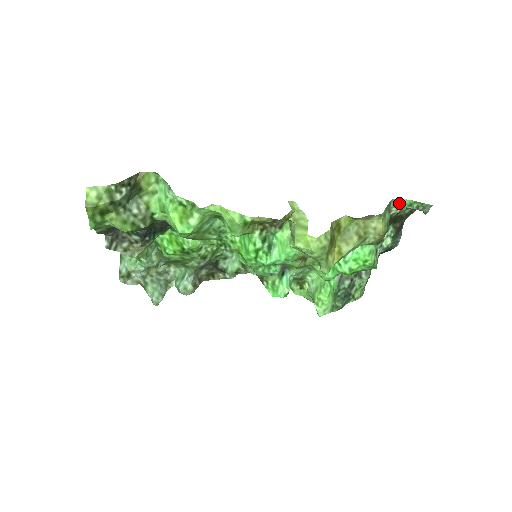
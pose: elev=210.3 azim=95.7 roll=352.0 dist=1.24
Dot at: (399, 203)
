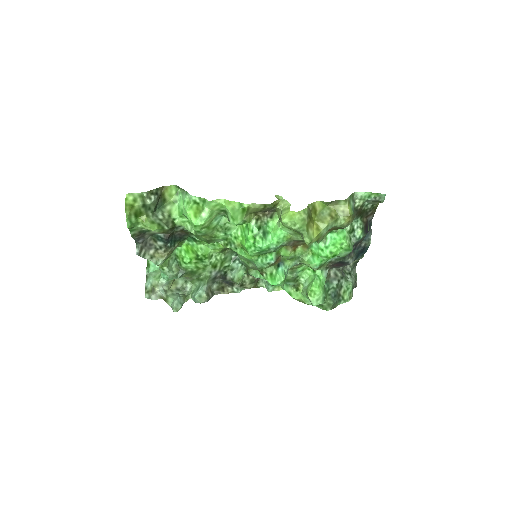
Dot at: (360, 195)
